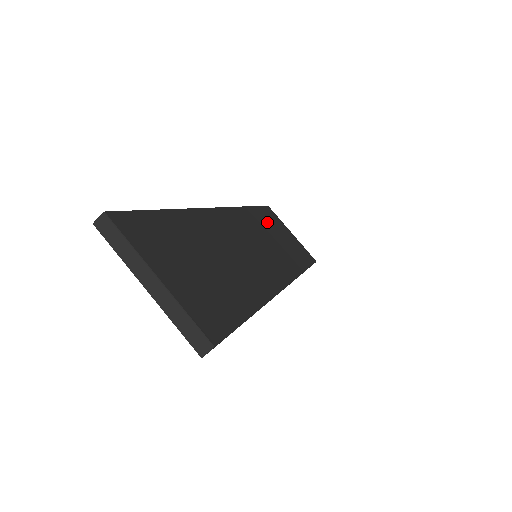
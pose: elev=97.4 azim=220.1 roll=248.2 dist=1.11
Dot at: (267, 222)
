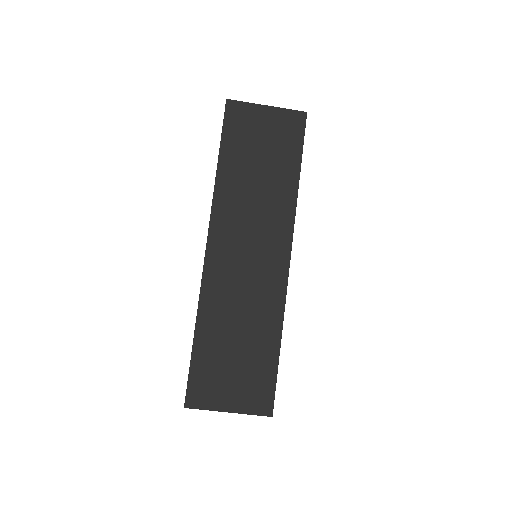
Dot at: (240, 157)
